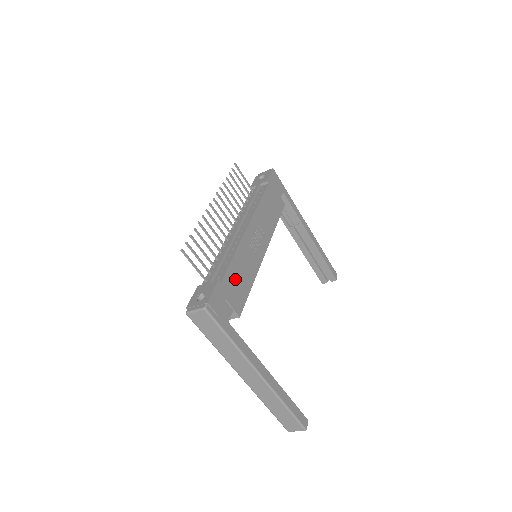
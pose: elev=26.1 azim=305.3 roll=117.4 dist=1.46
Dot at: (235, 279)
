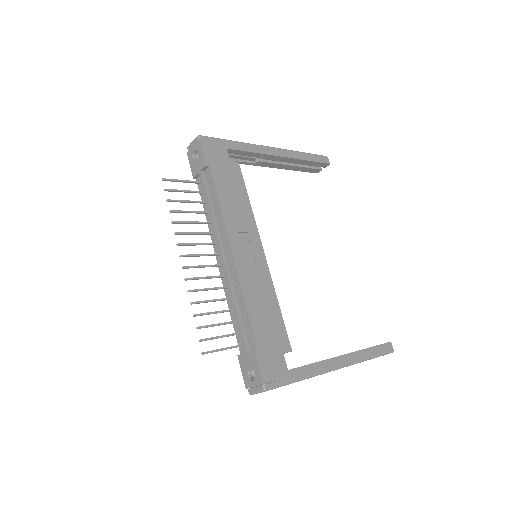
Dot at: (263, 324)
